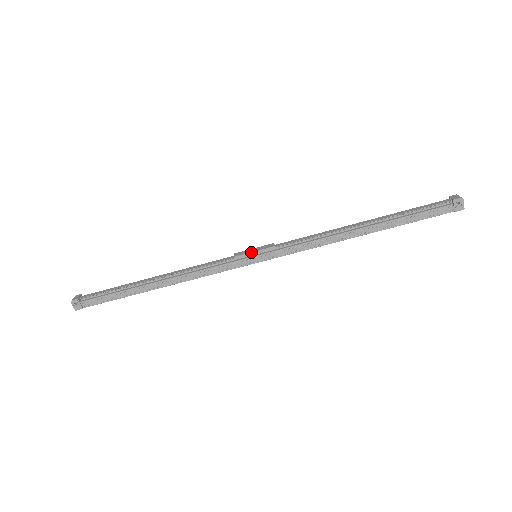
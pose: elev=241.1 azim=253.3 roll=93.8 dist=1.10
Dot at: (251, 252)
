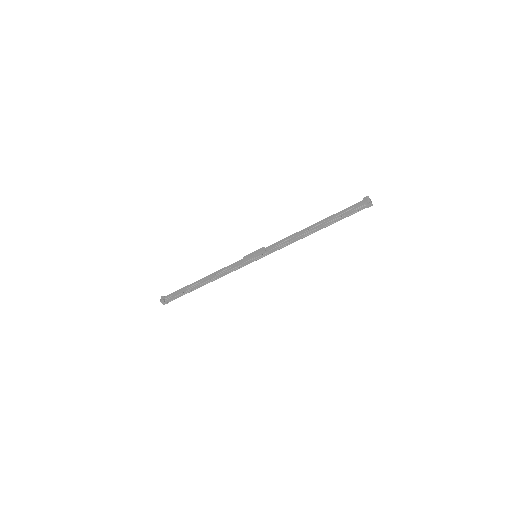
Dot at: (252, 256)
